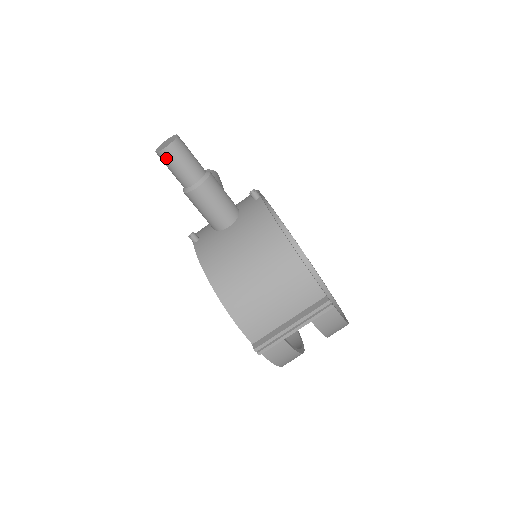
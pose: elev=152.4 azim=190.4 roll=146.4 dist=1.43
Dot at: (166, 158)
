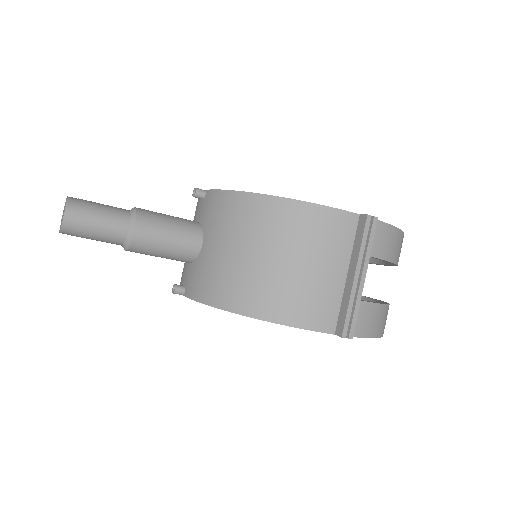
Dot at: (75, 228)
